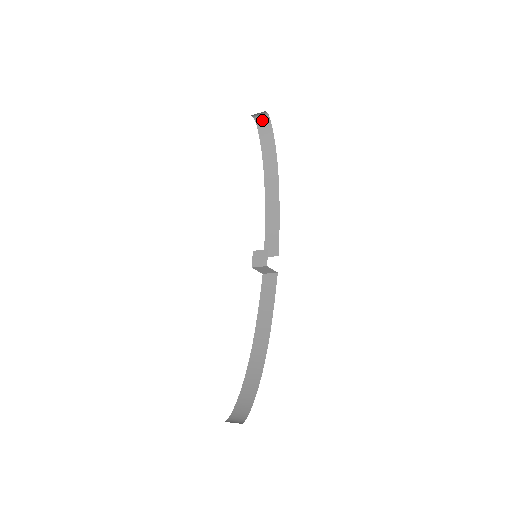
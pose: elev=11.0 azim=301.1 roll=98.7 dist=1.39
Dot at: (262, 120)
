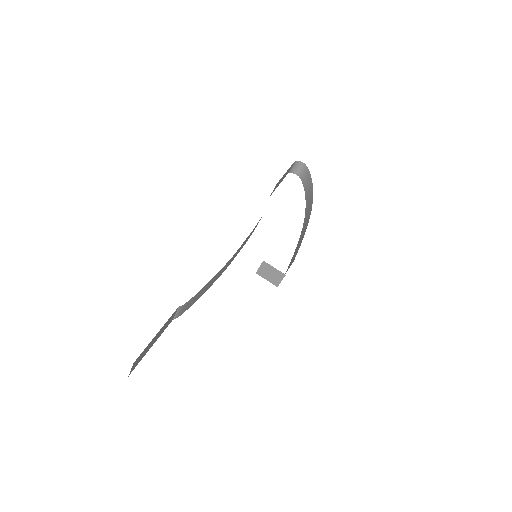
Dot at: (303, 173)
